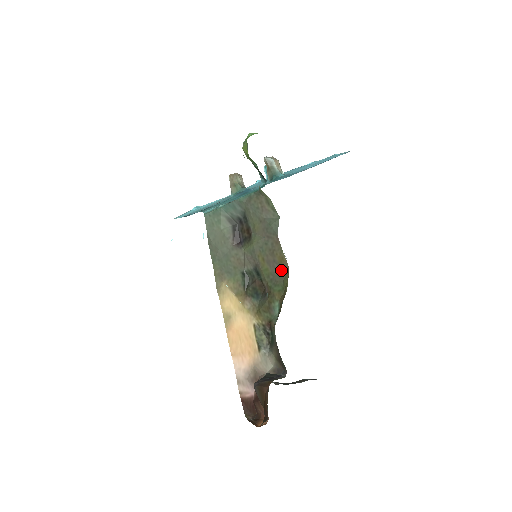
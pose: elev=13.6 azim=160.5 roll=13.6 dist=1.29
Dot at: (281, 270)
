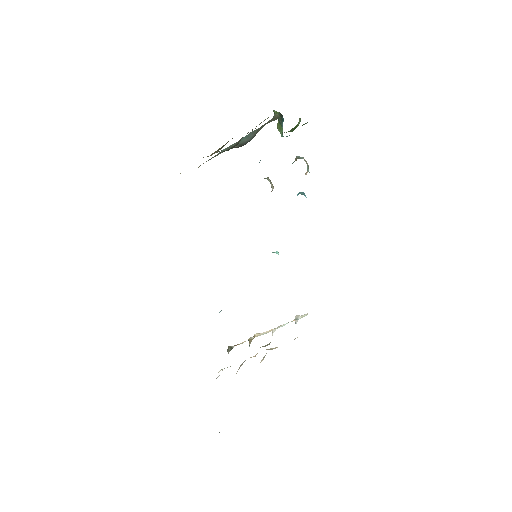
Dot at: (259, 124)
